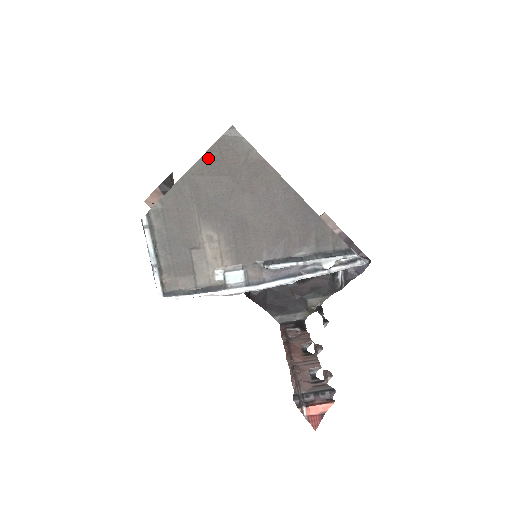
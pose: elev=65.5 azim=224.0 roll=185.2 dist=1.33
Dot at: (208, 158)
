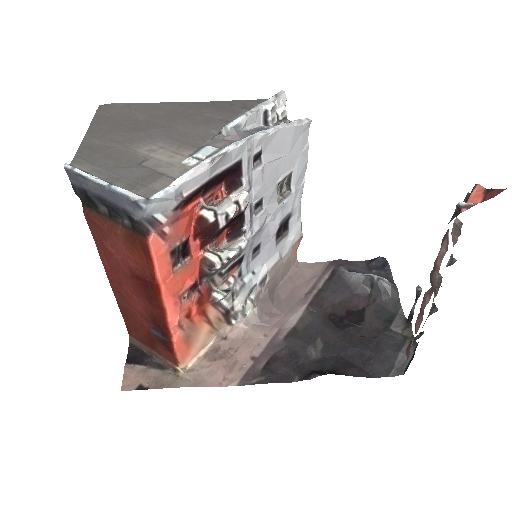
Dot at: (97, 122)
